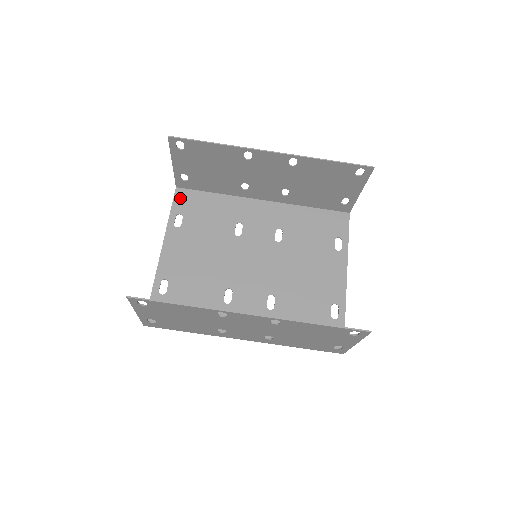
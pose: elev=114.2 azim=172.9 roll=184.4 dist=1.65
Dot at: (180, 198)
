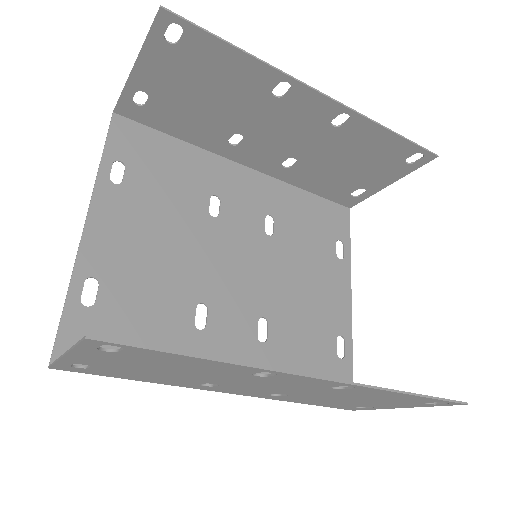
Dot at: (120, 133)
